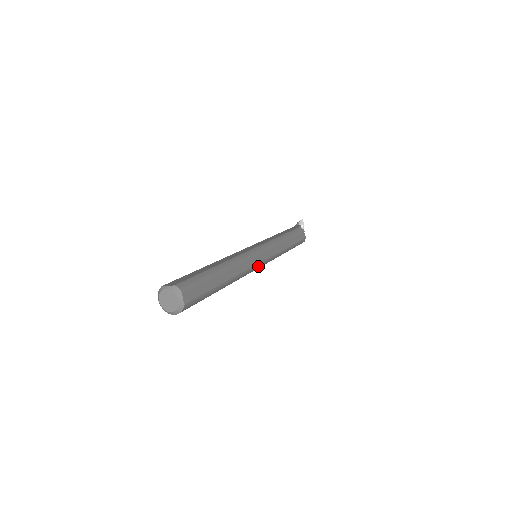
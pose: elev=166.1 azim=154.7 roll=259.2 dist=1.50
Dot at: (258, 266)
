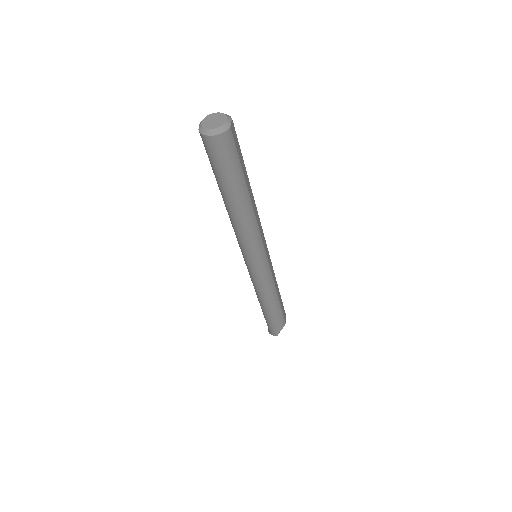
Dot at: (261, 250)
